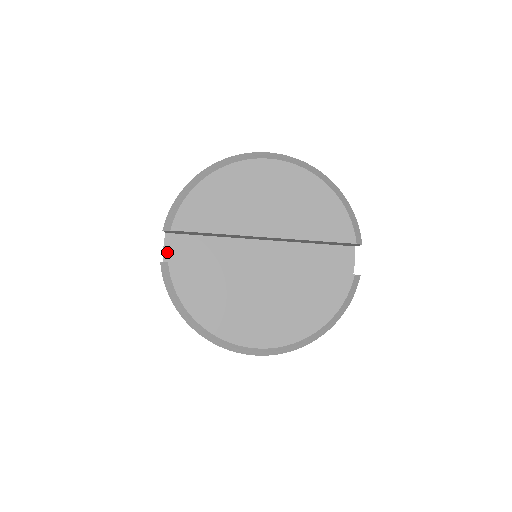
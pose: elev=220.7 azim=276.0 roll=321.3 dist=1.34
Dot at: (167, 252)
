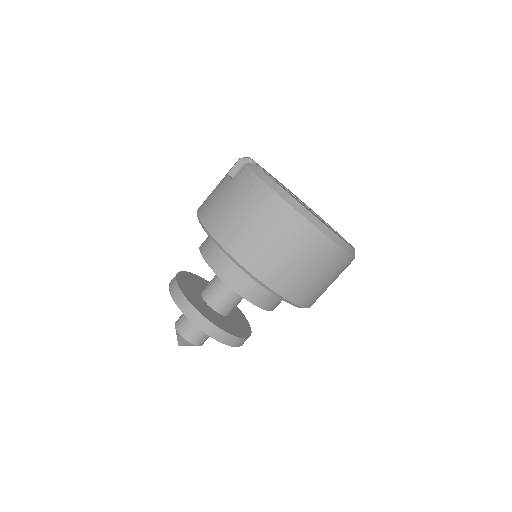
Dot at: occluded
